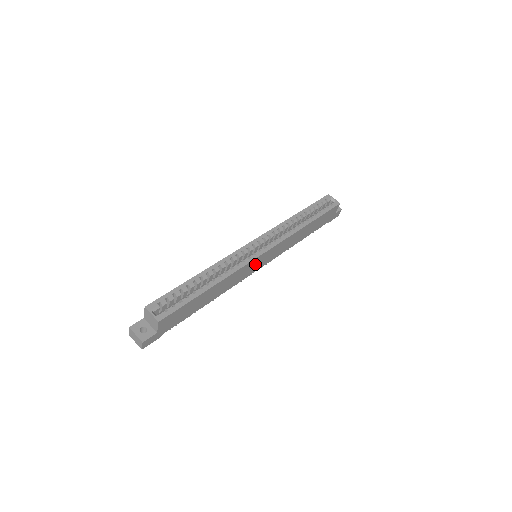
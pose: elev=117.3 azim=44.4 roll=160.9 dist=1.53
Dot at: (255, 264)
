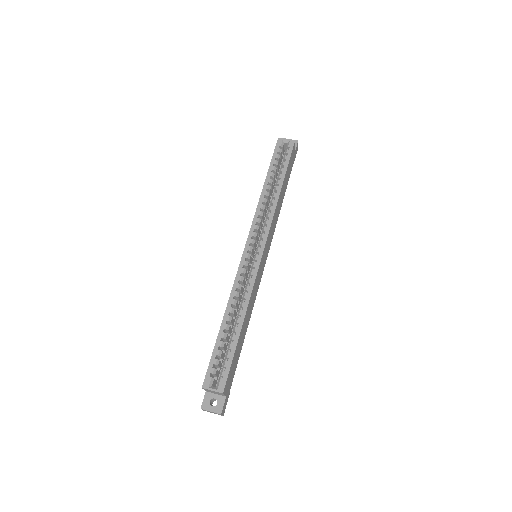
Dot at: (261, 266)
